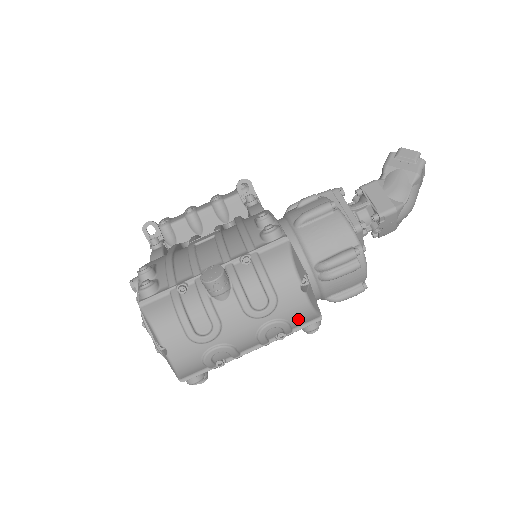
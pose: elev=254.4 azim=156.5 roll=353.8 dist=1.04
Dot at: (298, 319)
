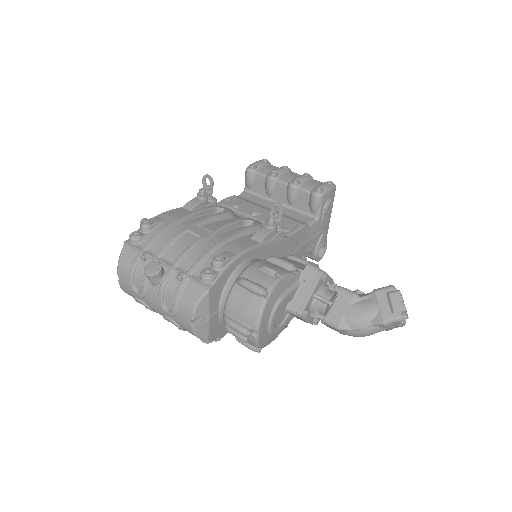
Dot at: (188, 331)
